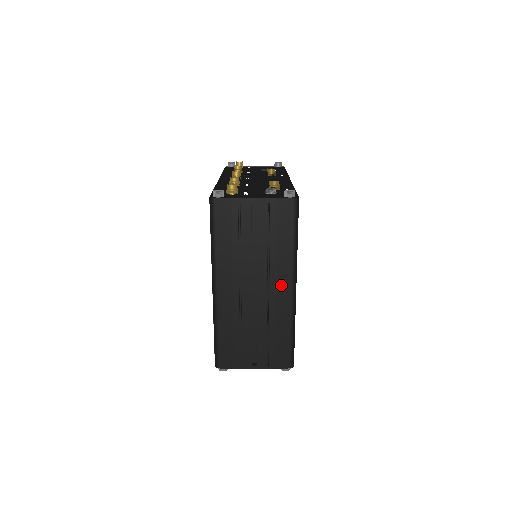
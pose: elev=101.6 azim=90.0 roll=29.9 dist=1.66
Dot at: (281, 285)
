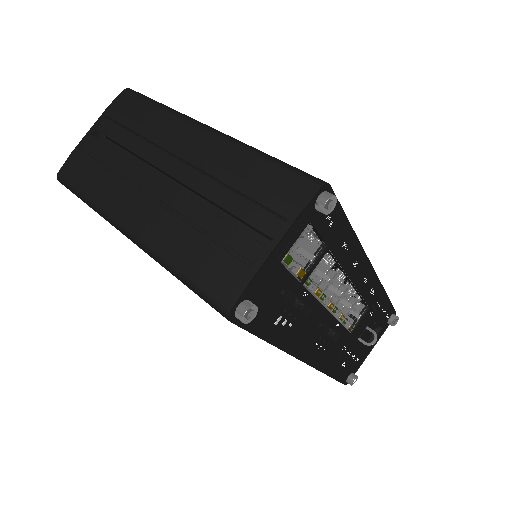
Dot at: (188, 141)
